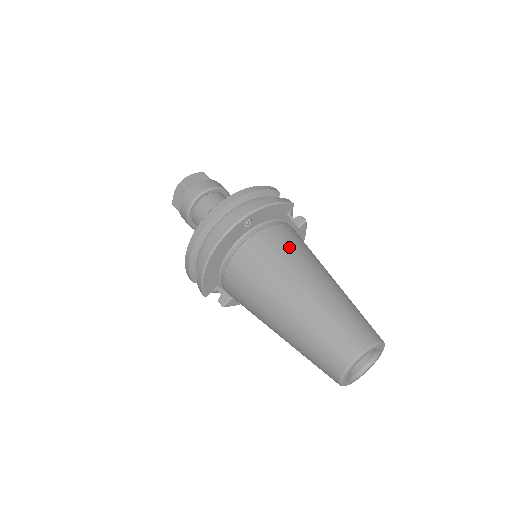
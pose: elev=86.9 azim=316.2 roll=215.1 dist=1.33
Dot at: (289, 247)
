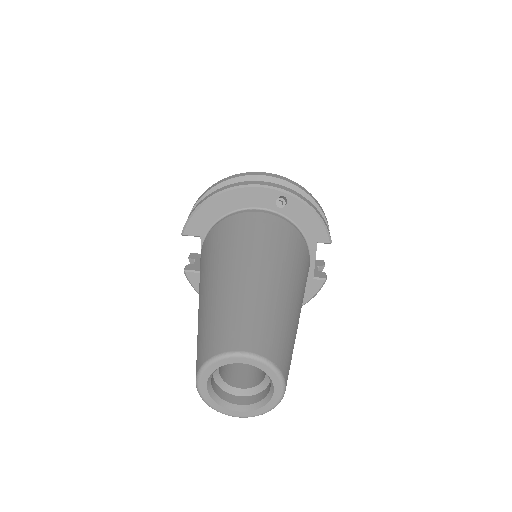
Dot at: (292, 248)
